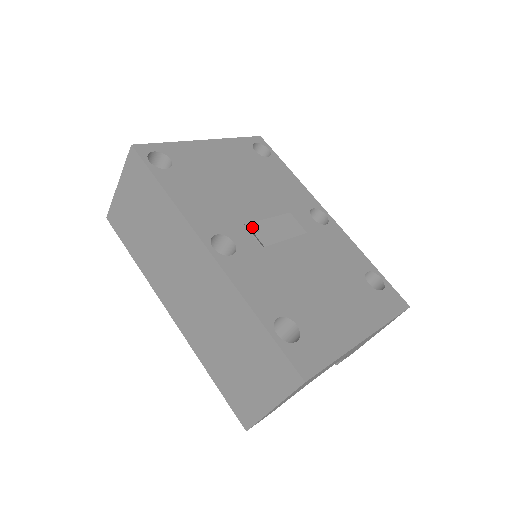
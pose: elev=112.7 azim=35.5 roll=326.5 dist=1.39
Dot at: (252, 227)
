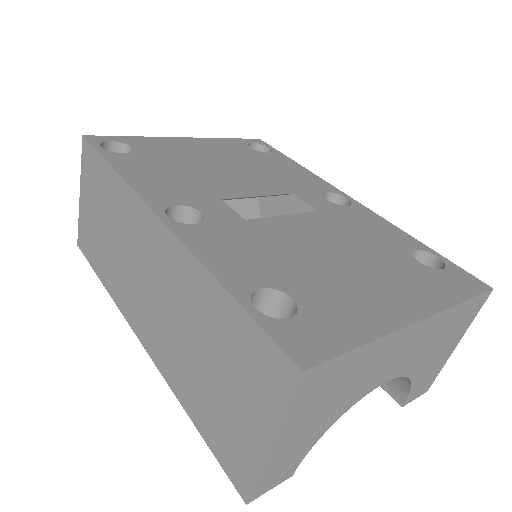
Dot at: occluded
